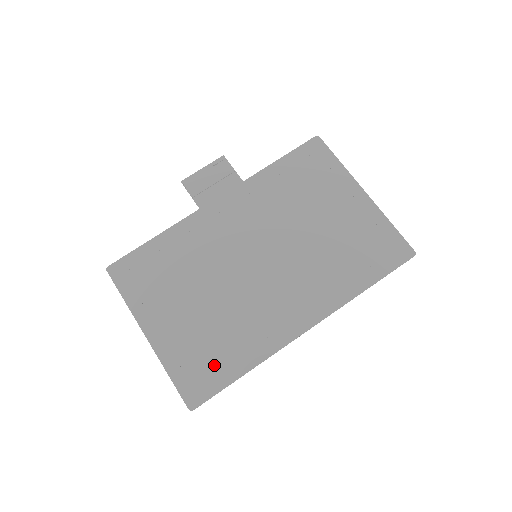
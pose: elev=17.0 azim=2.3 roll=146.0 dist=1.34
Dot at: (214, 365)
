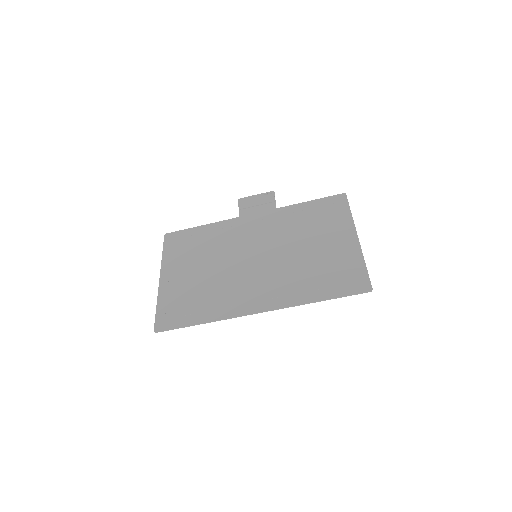
Dot at: (186, 311)
